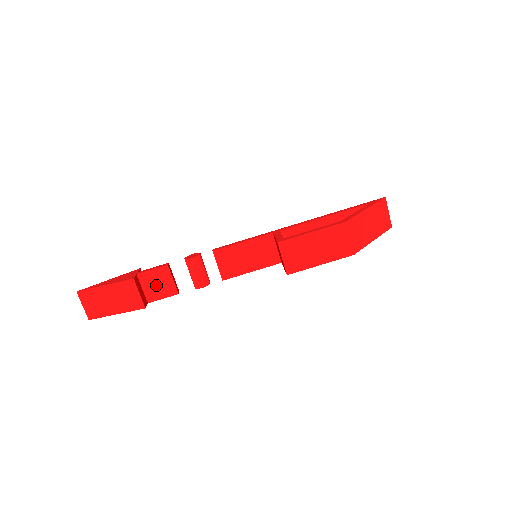
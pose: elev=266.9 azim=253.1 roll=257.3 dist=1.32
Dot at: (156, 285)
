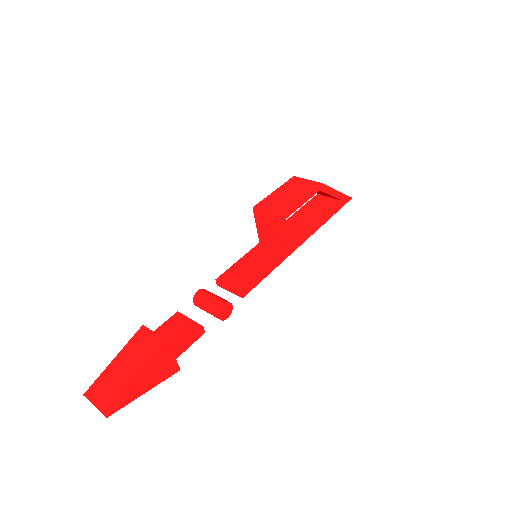
Dot at: (174, 333)
